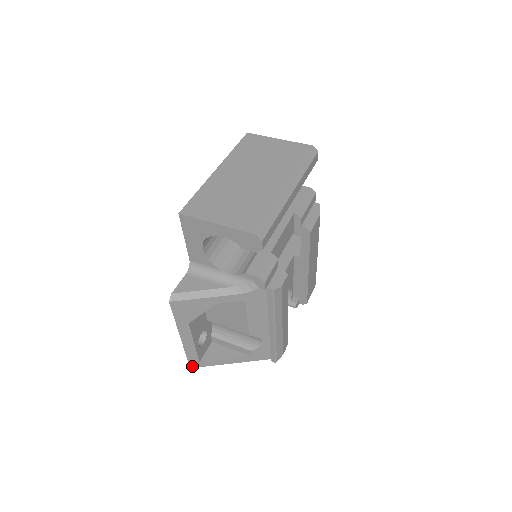
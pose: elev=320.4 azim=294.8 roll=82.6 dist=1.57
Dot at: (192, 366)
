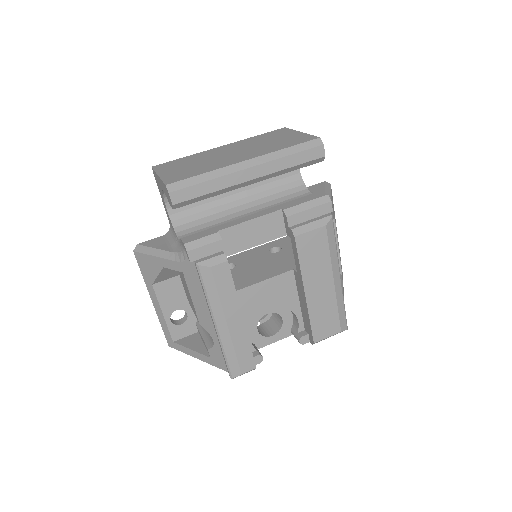
Dot at: (170, 344)
